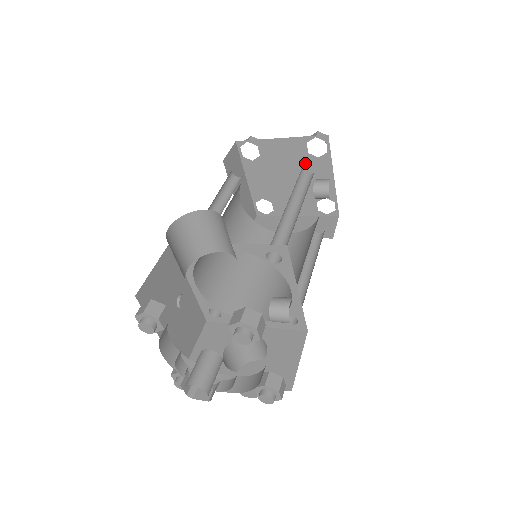
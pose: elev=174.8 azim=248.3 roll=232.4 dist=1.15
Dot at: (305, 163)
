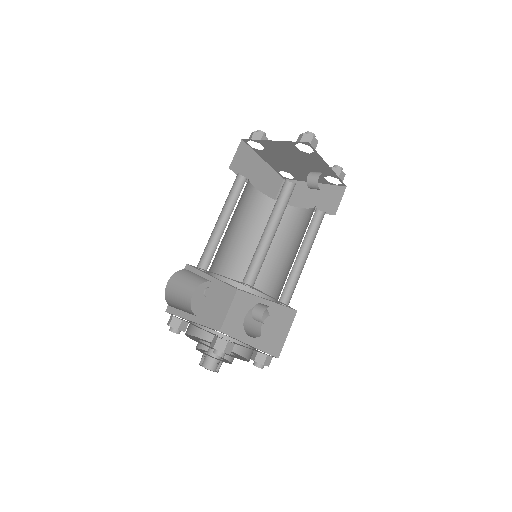
Dot at: (301, 156)
